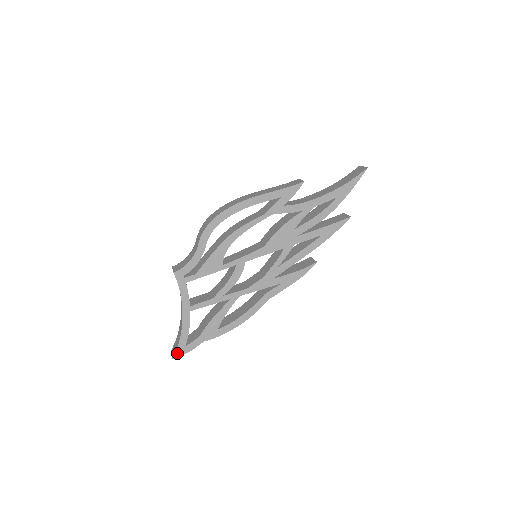
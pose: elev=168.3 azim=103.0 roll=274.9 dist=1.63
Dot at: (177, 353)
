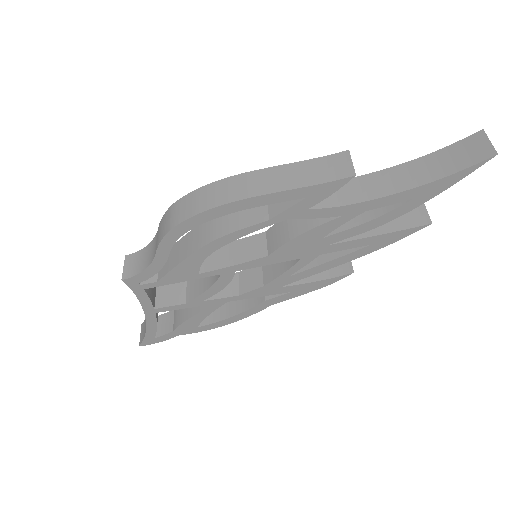
Dot at: (144, 342)
